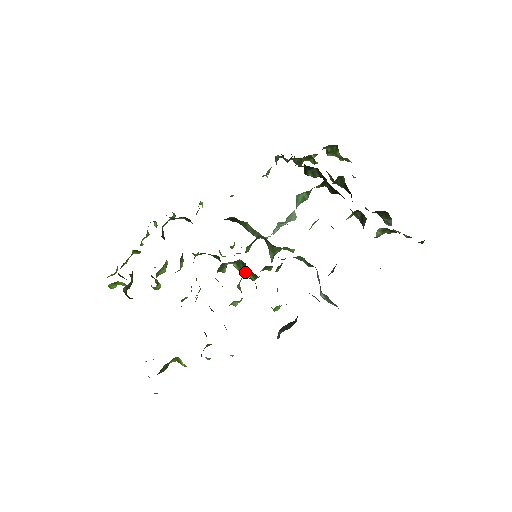
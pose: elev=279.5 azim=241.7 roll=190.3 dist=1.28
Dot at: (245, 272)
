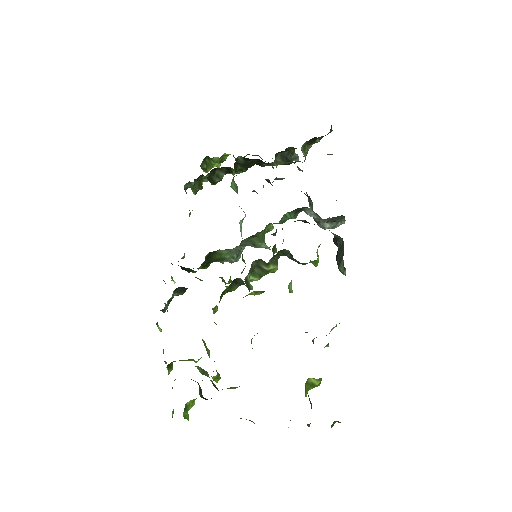
Dot at: (264, 272)
